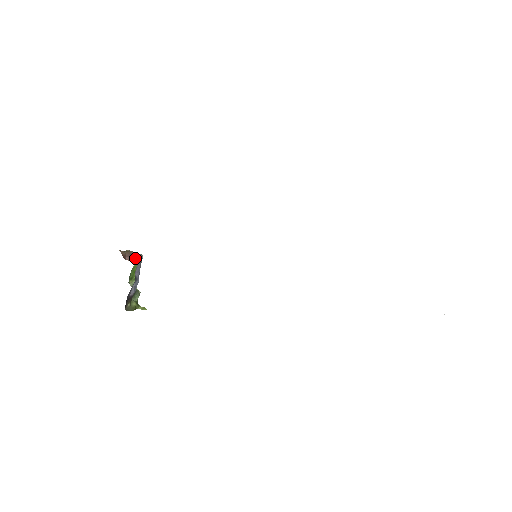
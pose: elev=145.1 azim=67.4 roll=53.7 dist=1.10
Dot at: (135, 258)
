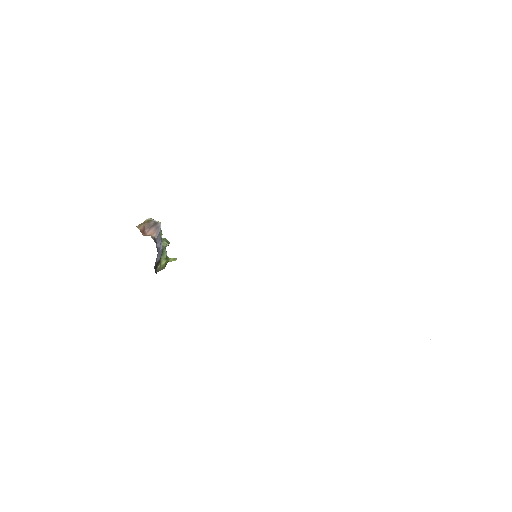
Dot at: (153, 230)
